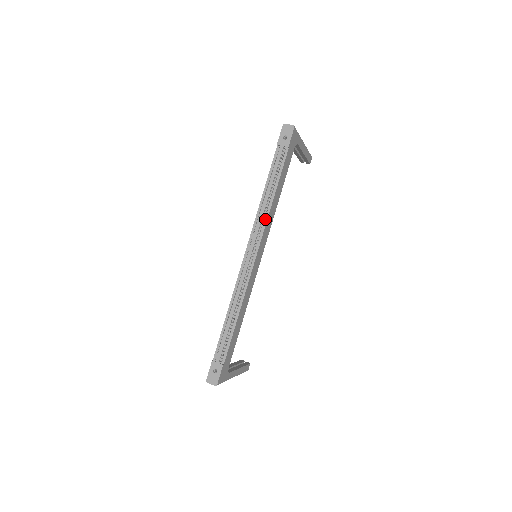
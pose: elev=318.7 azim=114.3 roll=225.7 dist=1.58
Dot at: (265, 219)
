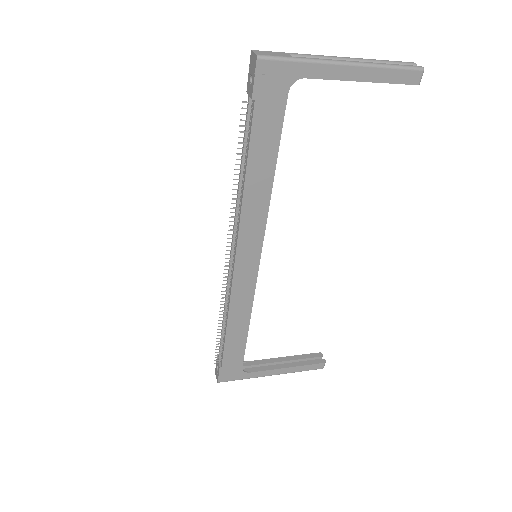
Dot at: (239, 214)
